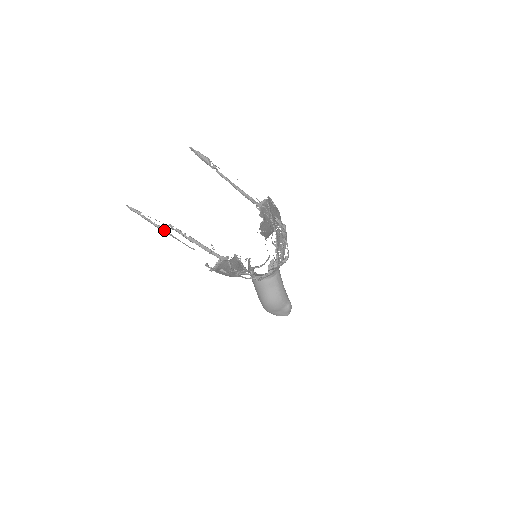
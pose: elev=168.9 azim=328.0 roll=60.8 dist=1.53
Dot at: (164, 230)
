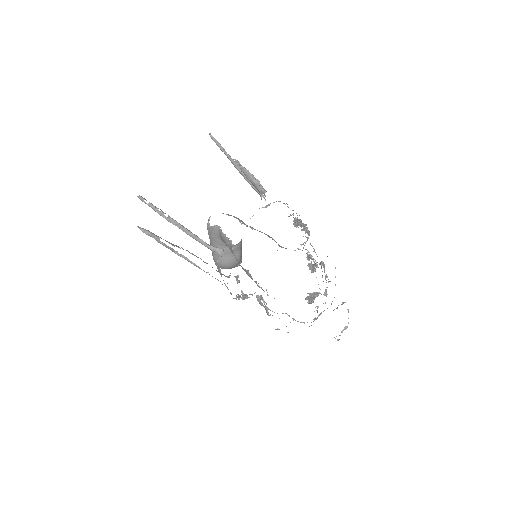
Dot at: (190, 262)
